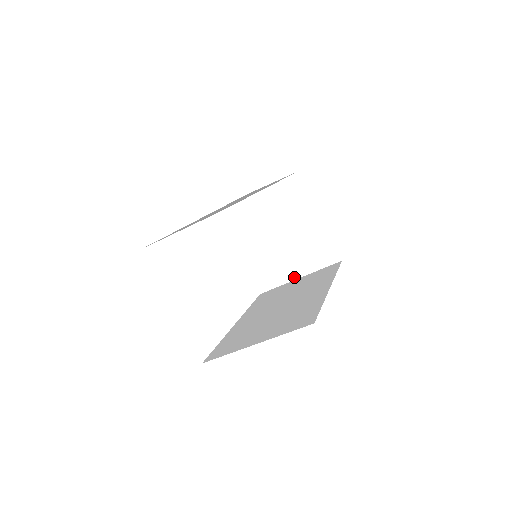
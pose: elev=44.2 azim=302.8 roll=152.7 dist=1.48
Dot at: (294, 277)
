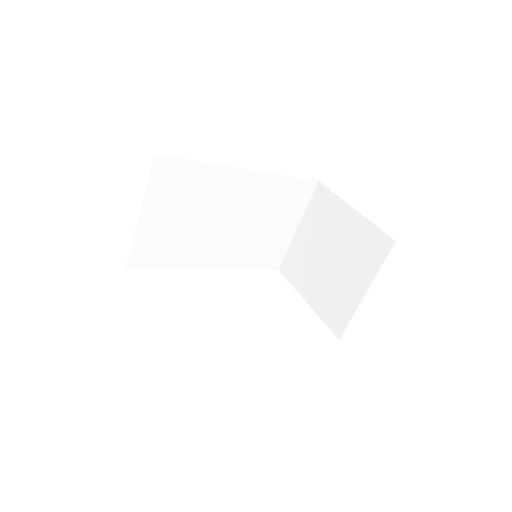
Dot at: (360, 296)
